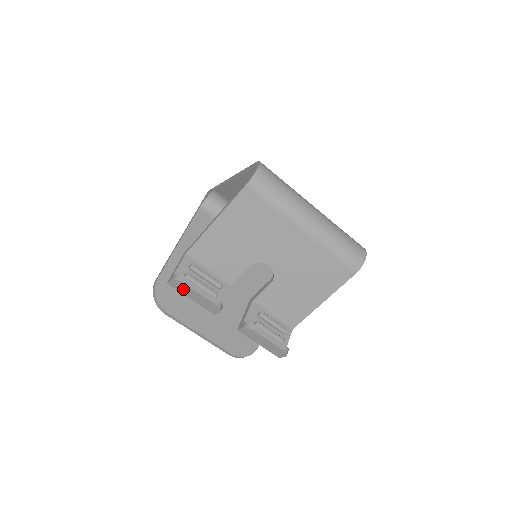
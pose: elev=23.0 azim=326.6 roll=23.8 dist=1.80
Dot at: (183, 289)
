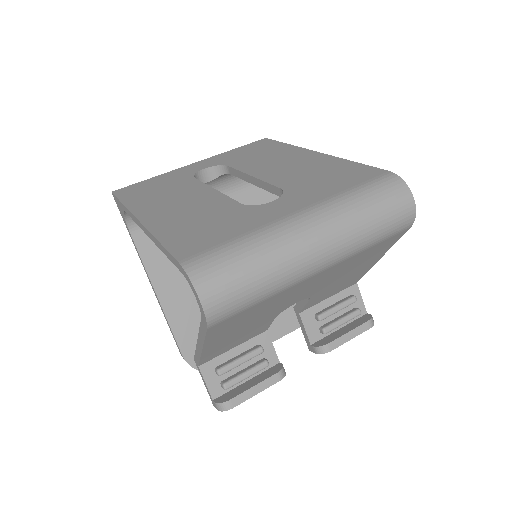
Dot at: occluded
